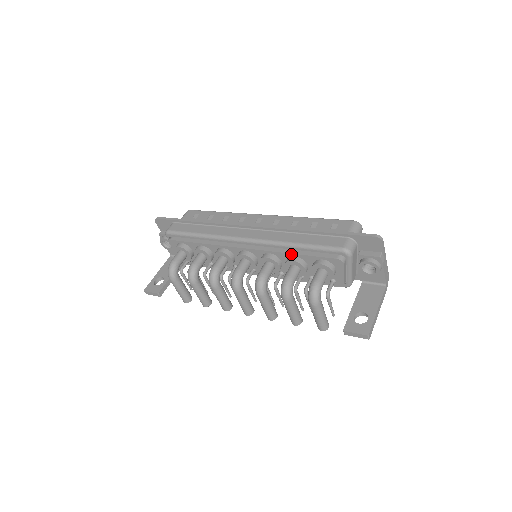
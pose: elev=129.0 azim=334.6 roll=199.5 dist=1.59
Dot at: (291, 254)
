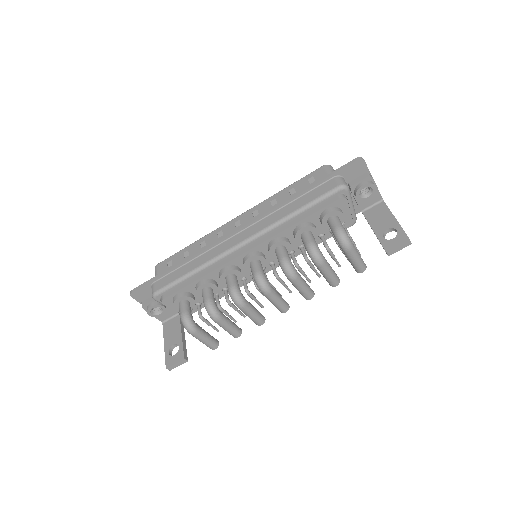
Dot at: (295, 224)
